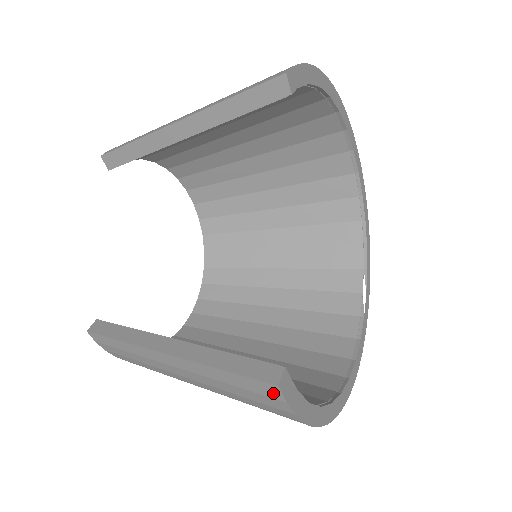
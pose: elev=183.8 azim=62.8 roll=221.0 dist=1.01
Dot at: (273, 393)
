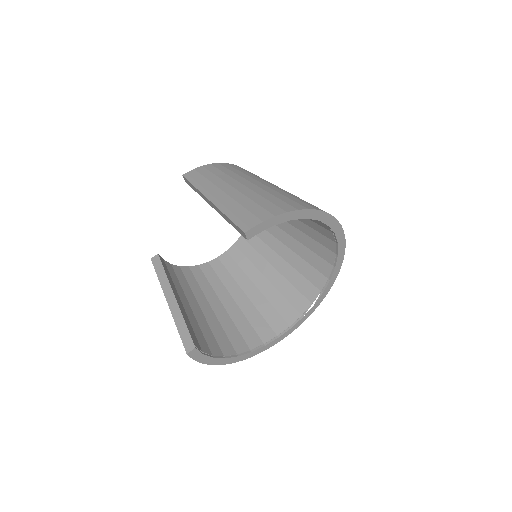
Dot at: occluded
